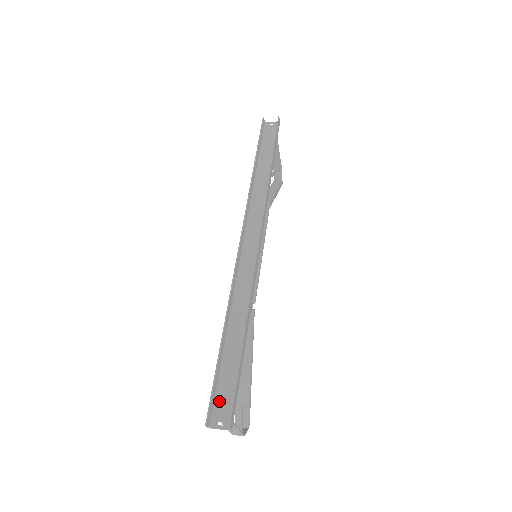
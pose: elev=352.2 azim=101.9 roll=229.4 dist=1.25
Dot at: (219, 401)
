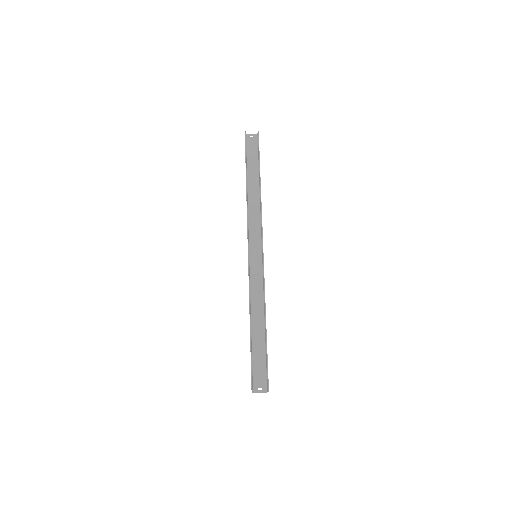
Dot at: (256, 374)
